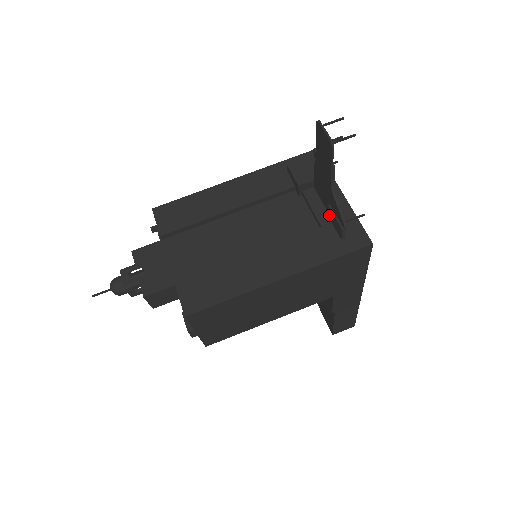
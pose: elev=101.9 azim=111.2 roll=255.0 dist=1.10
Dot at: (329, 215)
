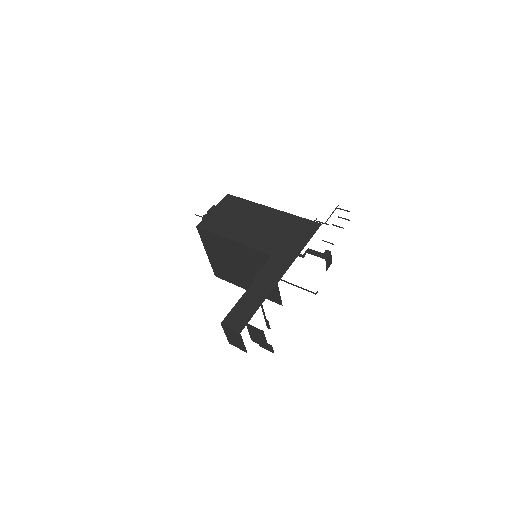
Dot at: occluded
